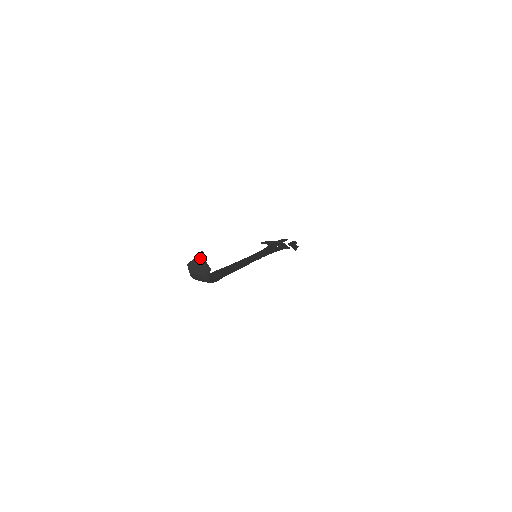
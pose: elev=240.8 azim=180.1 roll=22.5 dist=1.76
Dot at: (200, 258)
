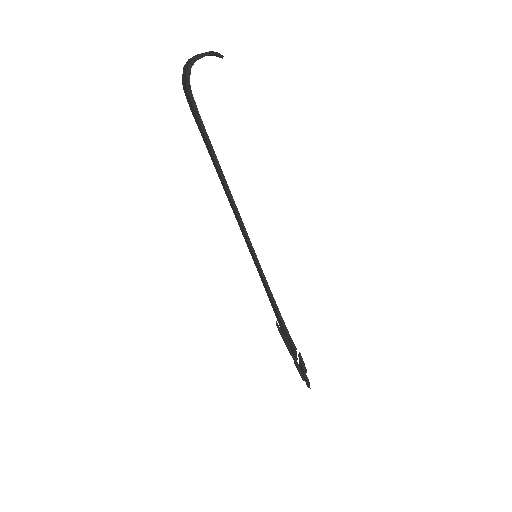
Dot at: (213, 51)
